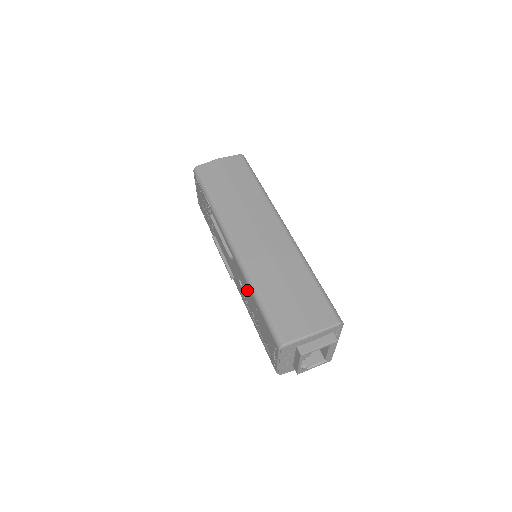
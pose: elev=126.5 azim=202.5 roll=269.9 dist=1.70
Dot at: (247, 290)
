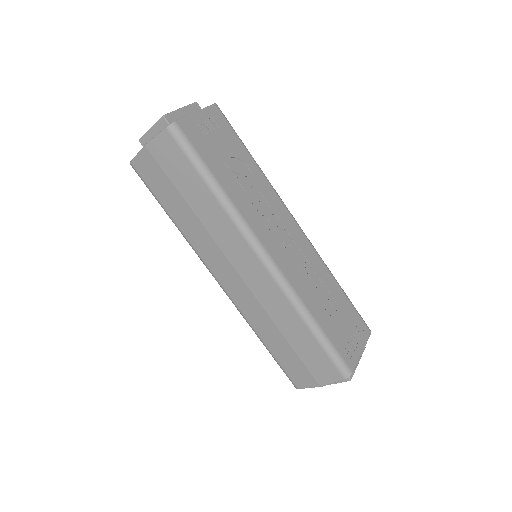
Dot at: occluded
